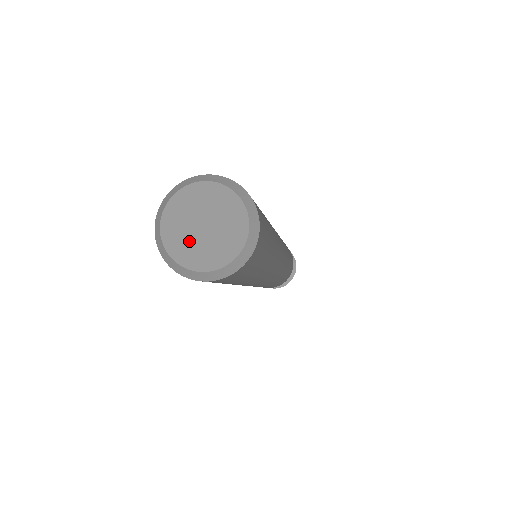
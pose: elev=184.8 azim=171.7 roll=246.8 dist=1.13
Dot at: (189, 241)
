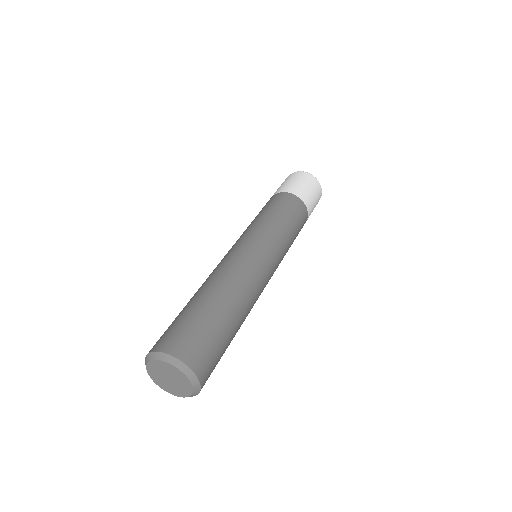
Dot at: (173, 387)
